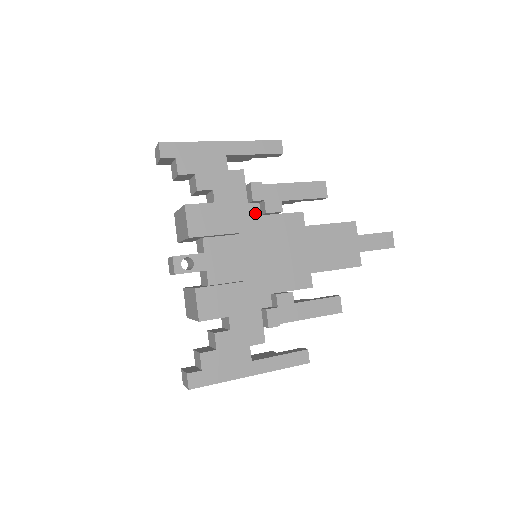
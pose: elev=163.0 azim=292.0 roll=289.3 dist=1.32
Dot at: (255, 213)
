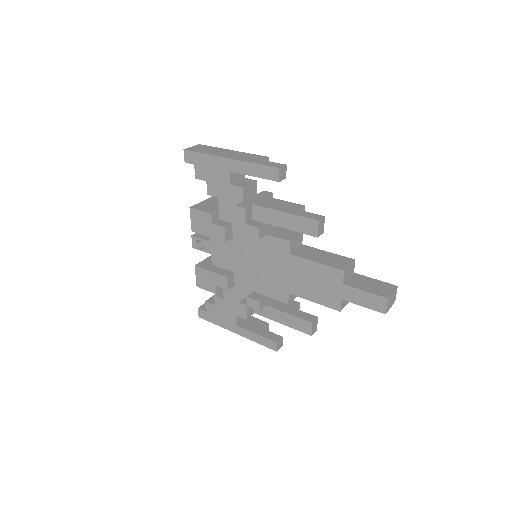
Dot at: occluded
